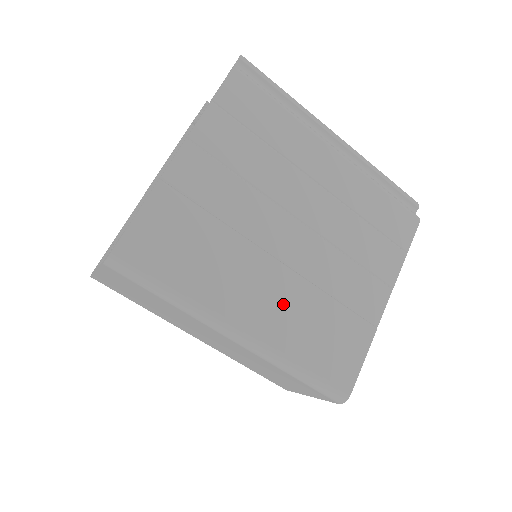
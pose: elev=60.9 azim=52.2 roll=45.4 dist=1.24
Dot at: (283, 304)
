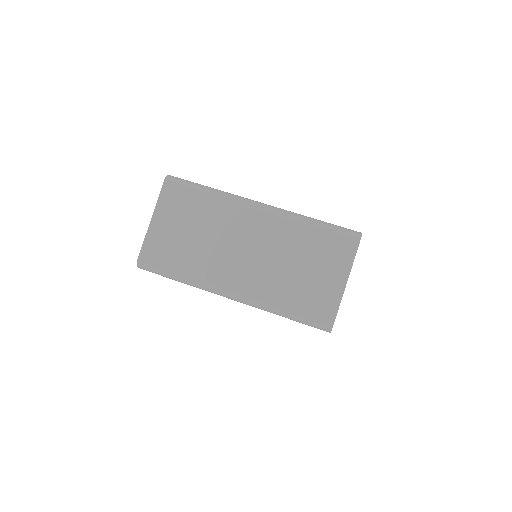
Dot at: occluded
